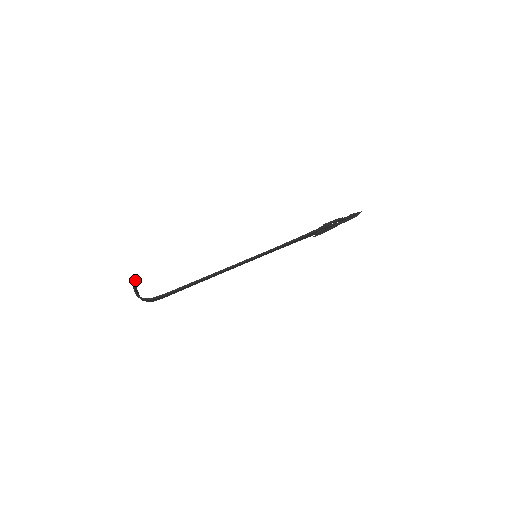
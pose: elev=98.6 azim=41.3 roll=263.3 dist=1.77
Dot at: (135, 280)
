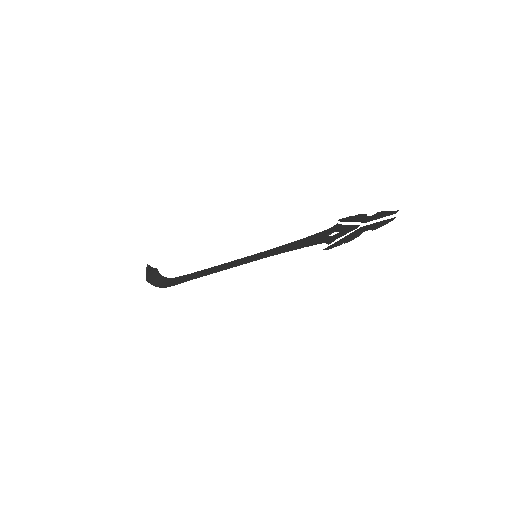
Dot at: occluded
